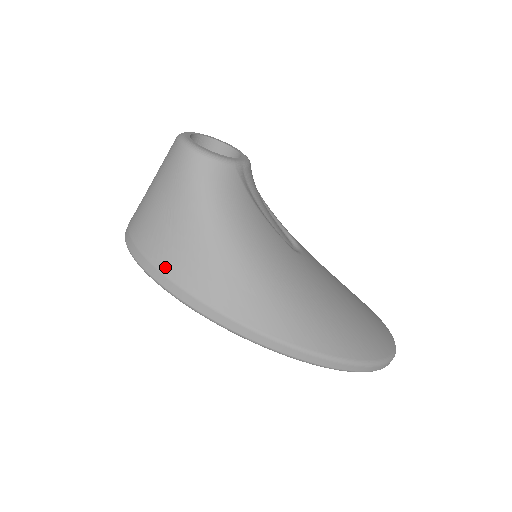
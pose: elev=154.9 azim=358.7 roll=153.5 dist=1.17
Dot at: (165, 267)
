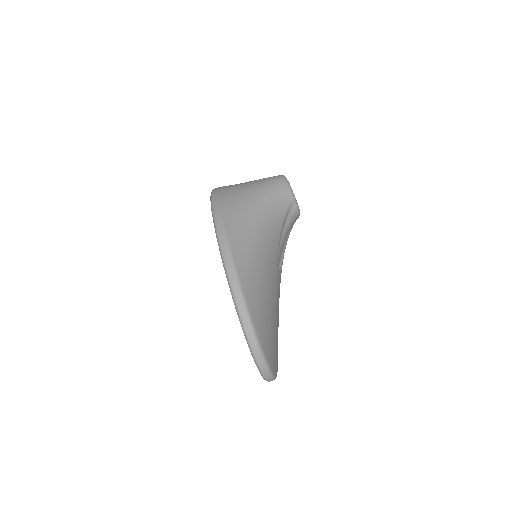
Dot at: (222, 193)
